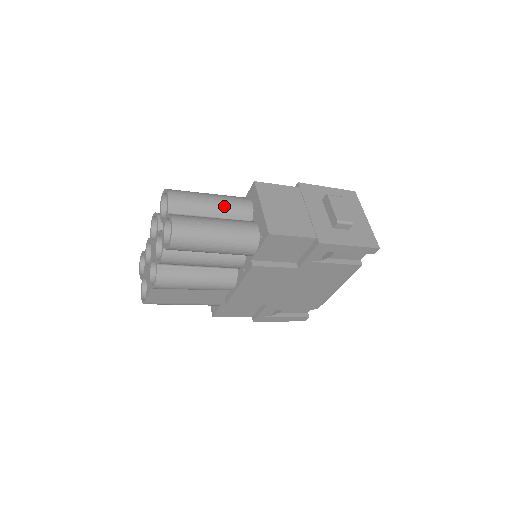
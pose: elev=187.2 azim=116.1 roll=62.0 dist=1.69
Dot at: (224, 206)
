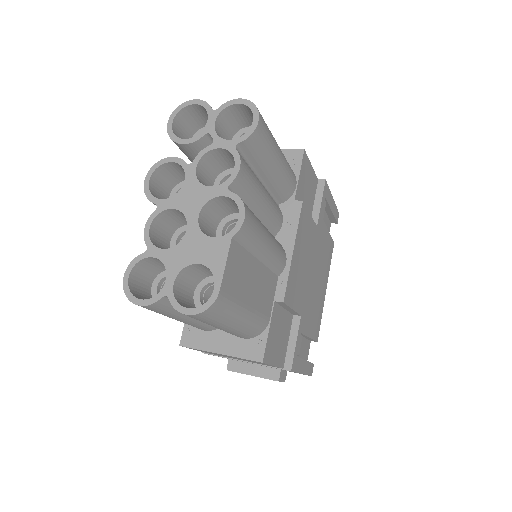
Dot at: occluded
